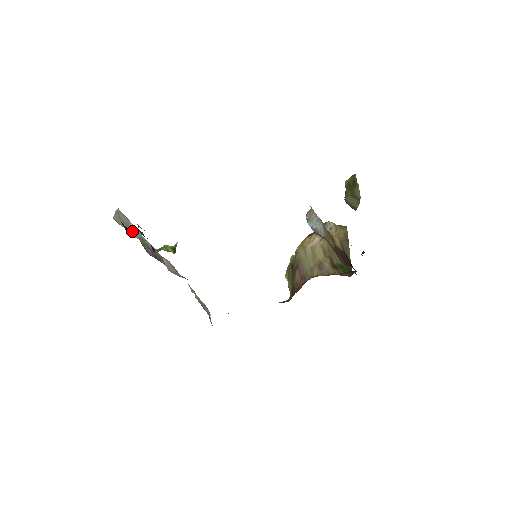
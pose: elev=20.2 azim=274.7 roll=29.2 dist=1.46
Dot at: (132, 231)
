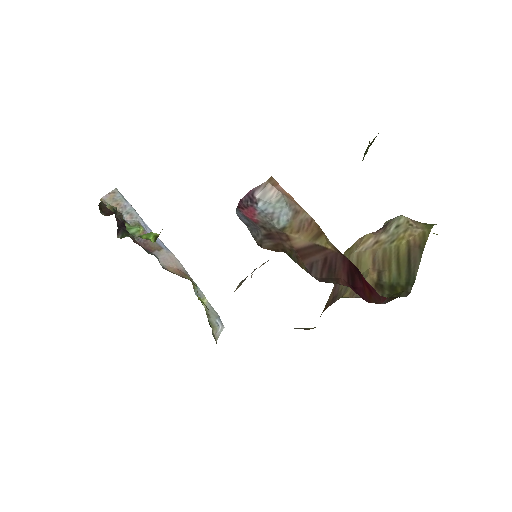
Dot at: (112, 213)
